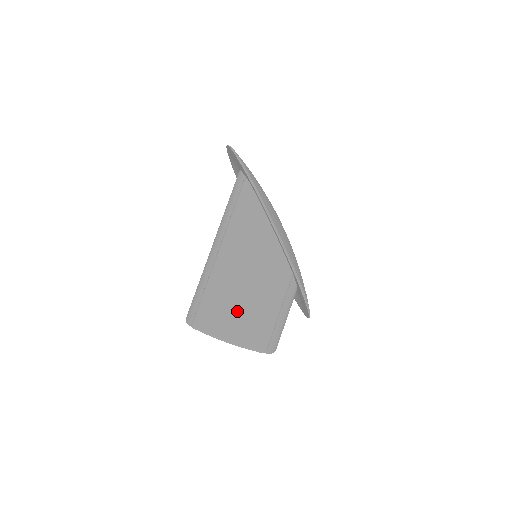
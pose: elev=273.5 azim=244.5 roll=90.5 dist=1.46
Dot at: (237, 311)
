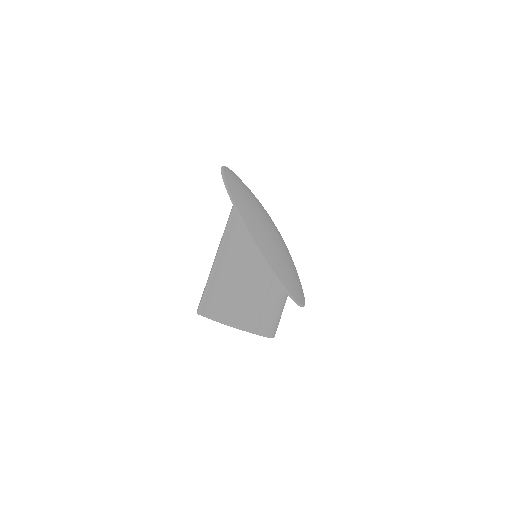
Dot at: (227, 296)
